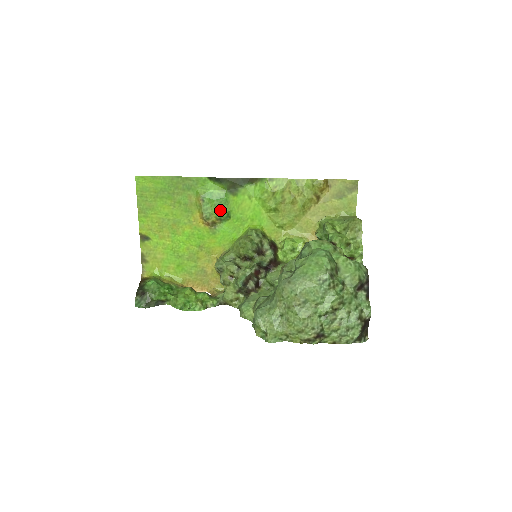
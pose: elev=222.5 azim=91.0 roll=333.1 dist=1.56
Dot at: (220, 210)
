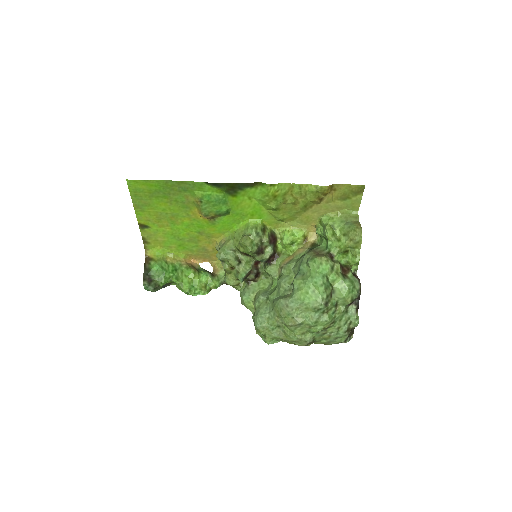
Dot at: (219, 209)
